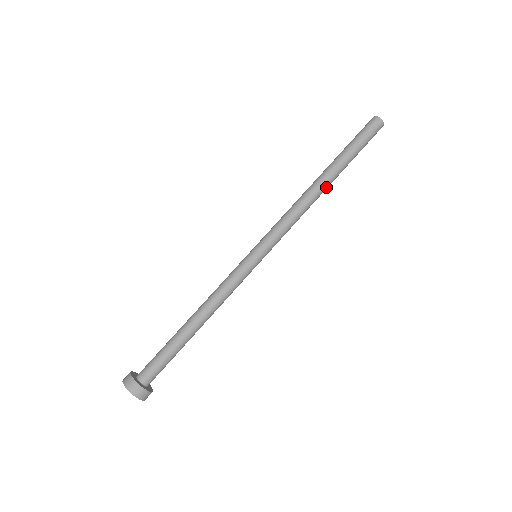
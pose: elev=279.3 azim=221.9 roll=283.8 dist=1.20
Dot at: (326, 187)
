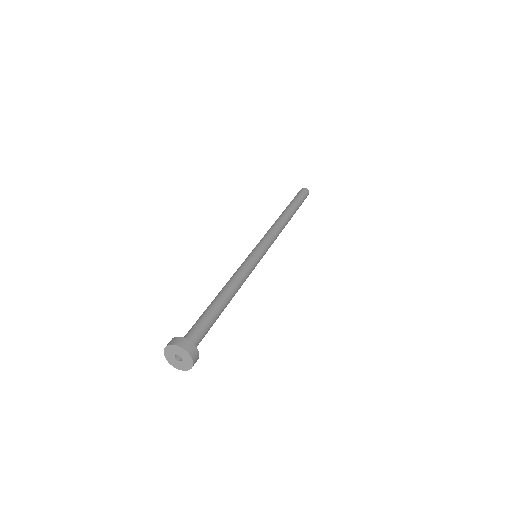
Dot at: (289, 219)
